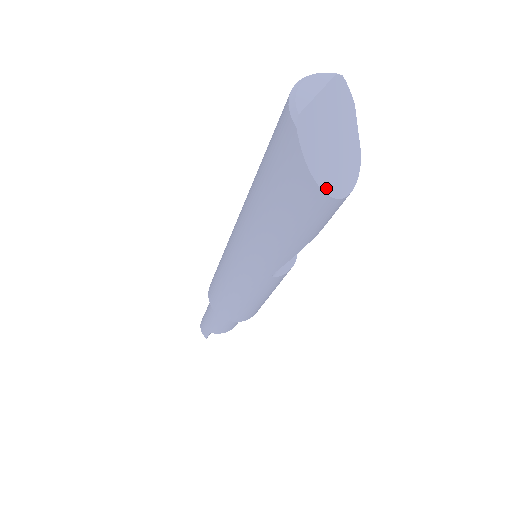
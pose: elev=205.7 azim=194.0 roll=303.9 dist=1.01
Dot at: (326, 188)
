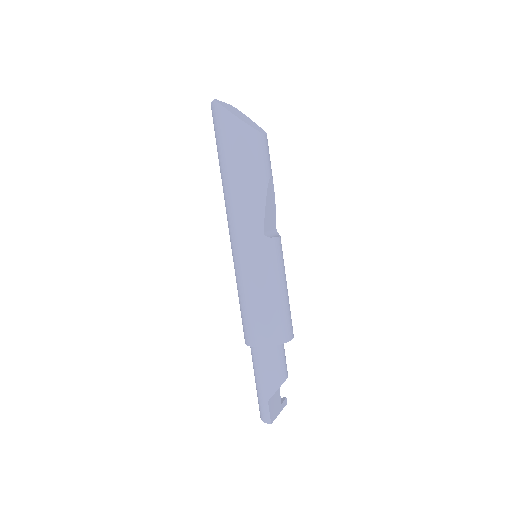
Dot at: (245, 122)
